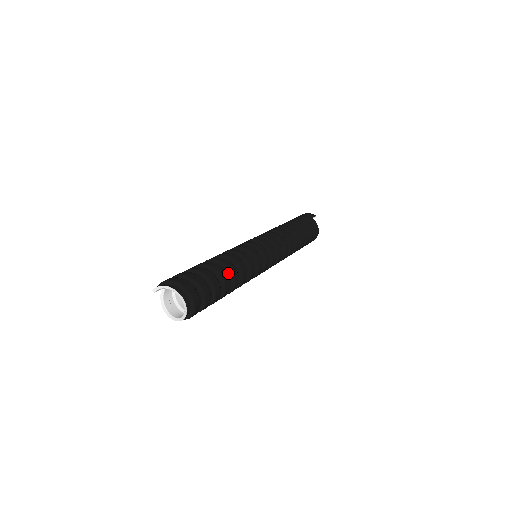
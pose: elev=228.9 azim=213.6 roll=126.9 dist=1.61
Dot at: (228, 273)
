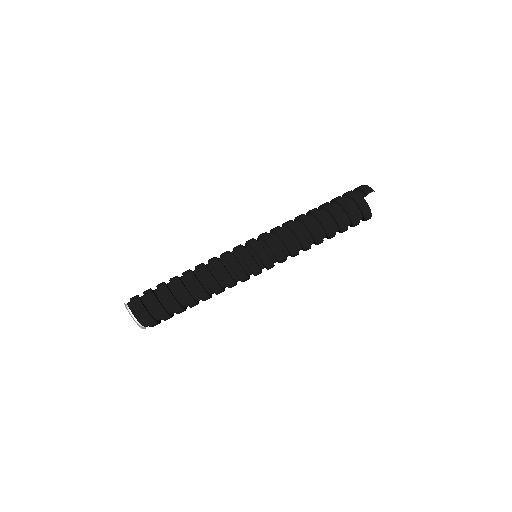
Dot at: (193, 290)
